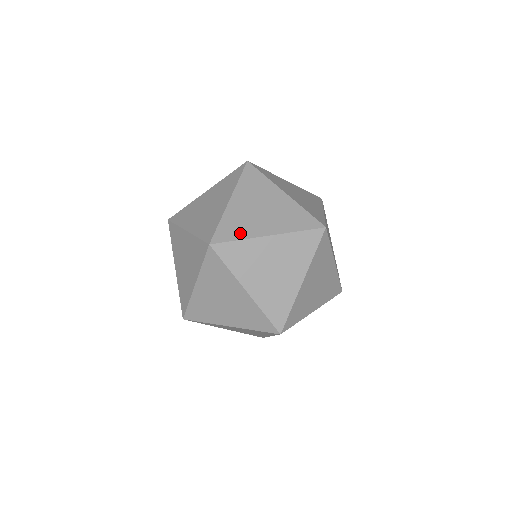
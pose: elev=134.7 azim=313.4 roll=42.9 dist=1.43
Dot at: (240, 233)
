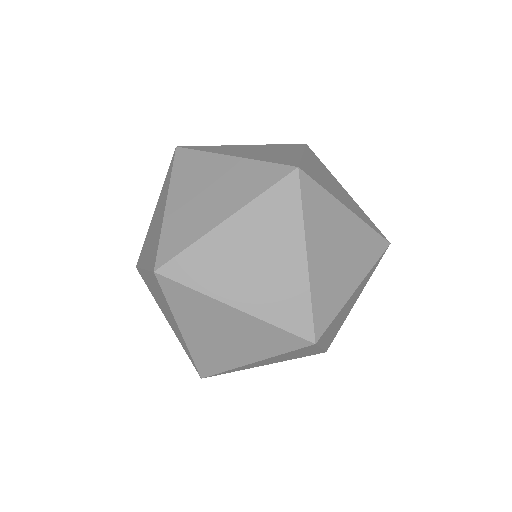
Dot at: (211, 150)
